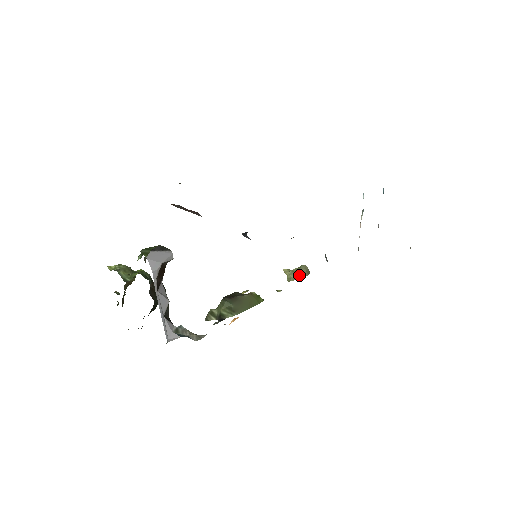
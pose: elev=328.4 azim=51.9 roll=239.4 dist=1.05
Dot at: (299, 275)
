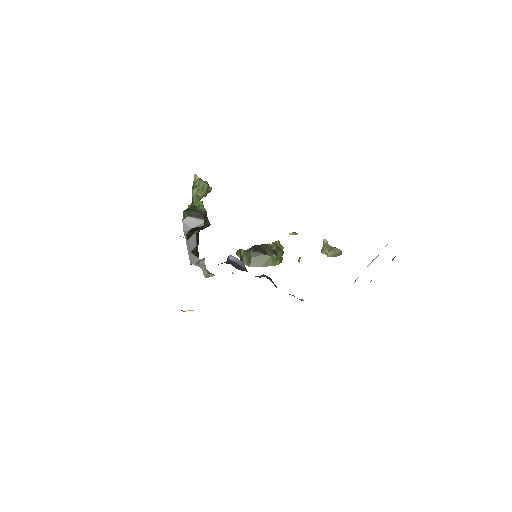
Dot at: (328, 253)
